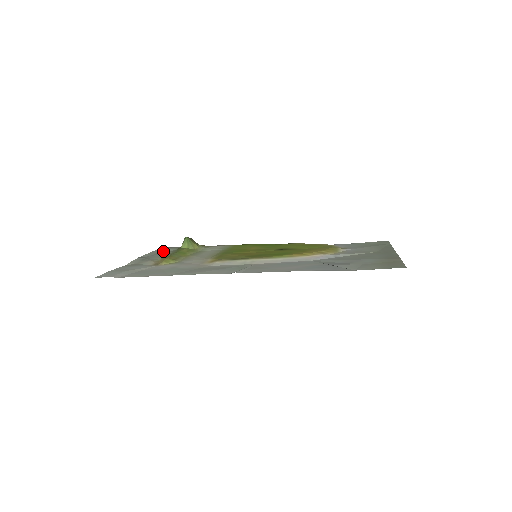
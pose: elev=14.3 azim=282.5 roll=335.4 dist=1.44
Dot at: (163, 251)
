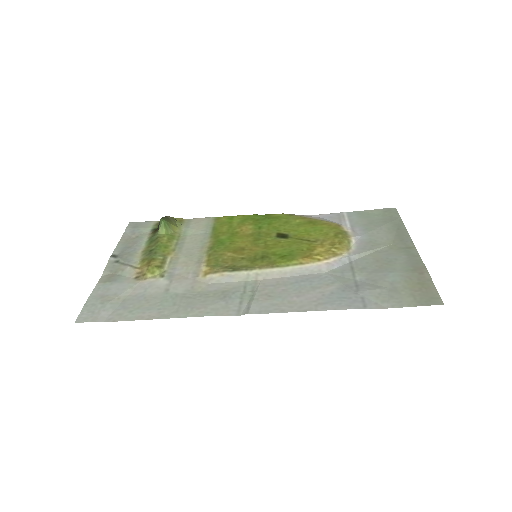
Dot at: (135, 234)
